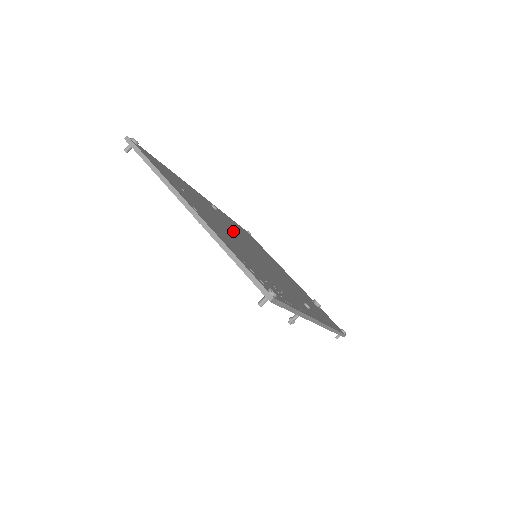
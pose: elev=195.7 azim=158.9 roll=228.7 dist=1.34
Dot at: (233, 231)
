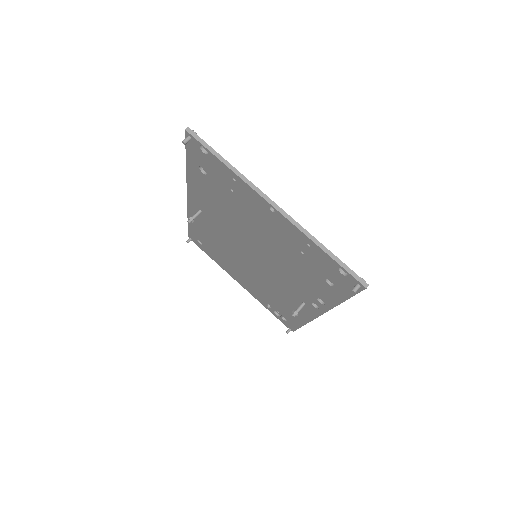
Dot at: occluded
